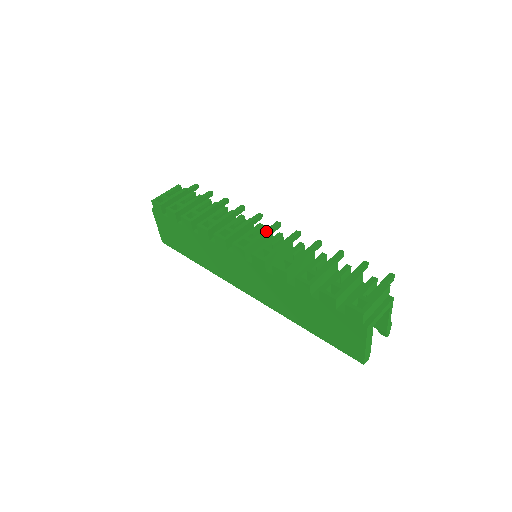
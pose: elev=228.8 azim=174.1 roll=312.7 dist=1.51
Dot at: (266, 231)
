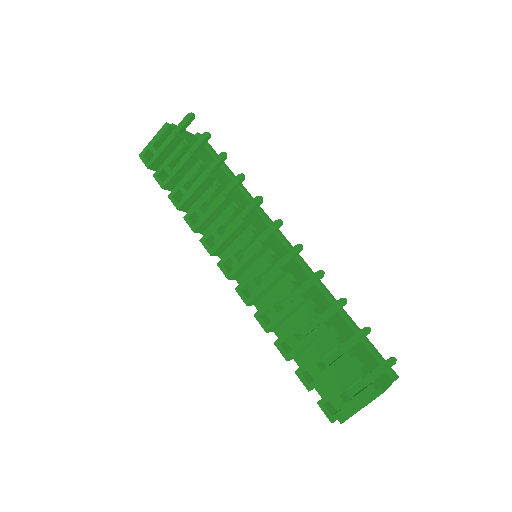
Dot at: (255, 249)
